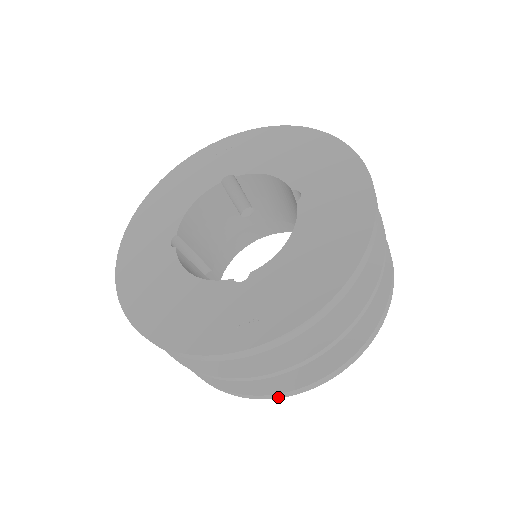
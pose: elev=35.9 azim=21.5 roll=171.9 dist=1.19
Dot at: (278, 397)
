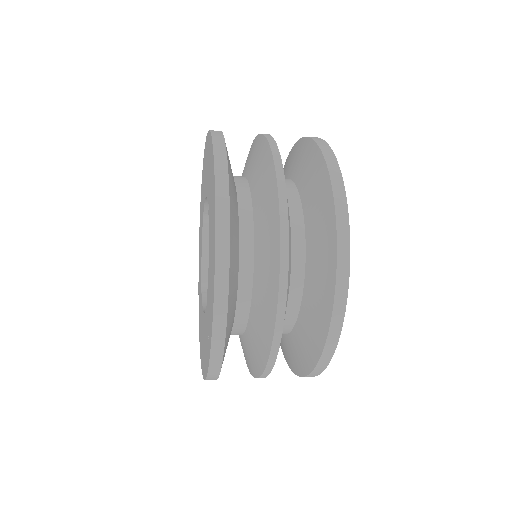
Dot at: (324, 366)
